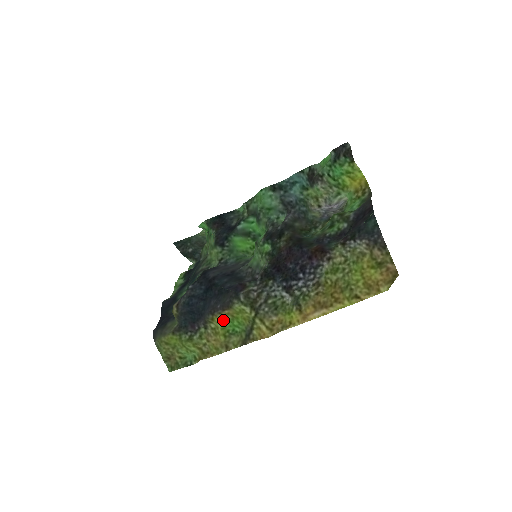
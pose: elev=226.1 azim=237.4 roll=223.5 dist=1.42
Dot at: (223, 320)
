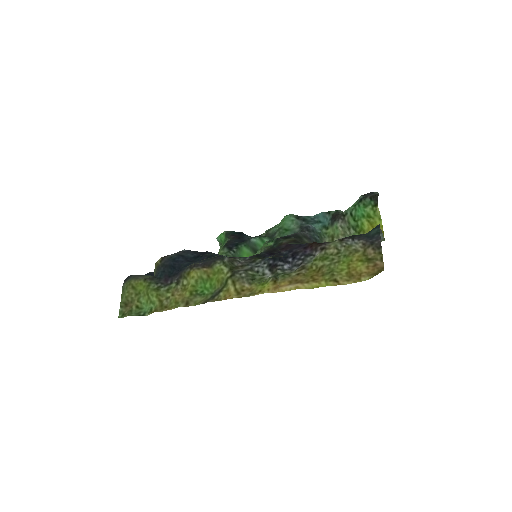
Dot at: (198, 277)
